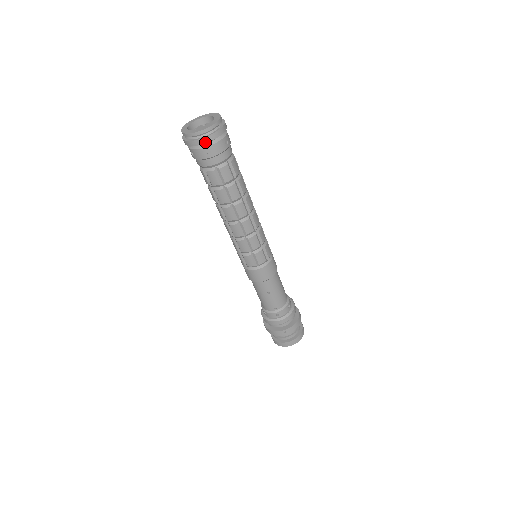
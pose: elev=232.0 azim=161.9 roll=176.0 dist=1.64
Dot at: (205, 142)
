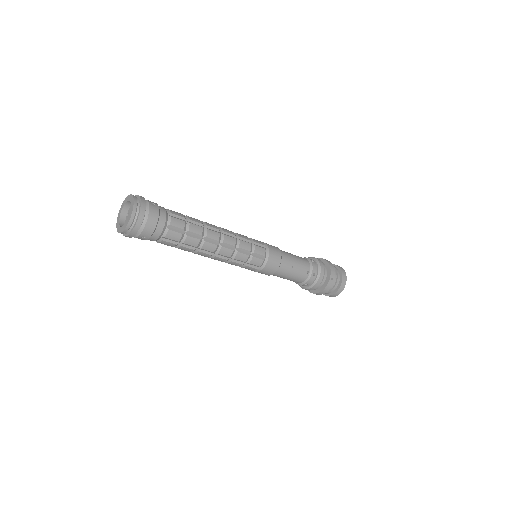
Dot at: (142, 218)
